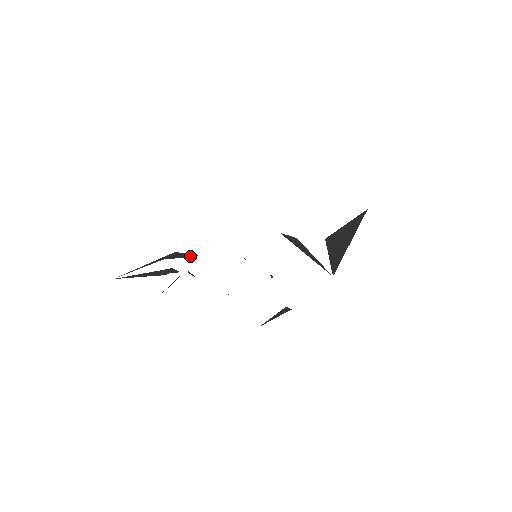
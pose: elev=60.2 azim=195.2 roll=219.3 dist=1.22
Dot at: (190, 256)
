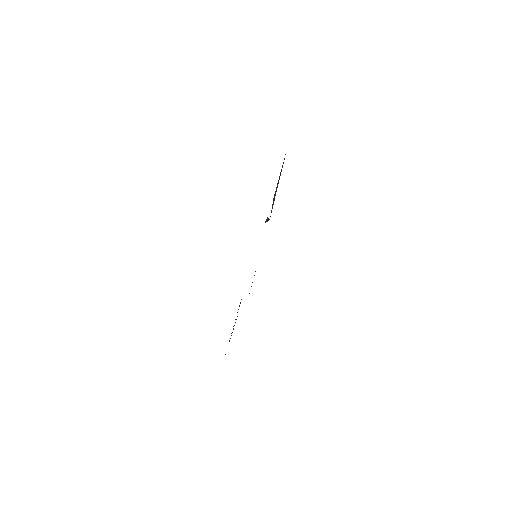
Dot at: occluded
